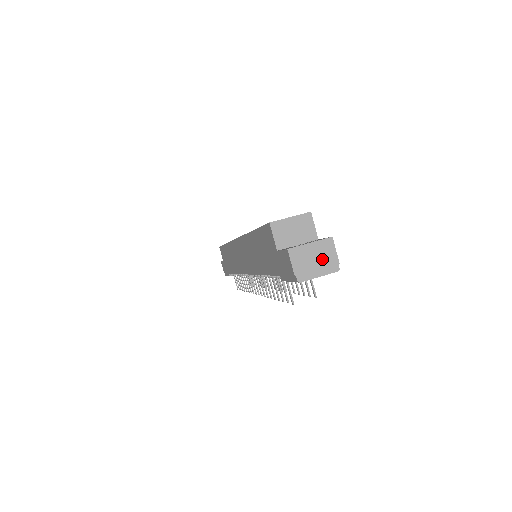
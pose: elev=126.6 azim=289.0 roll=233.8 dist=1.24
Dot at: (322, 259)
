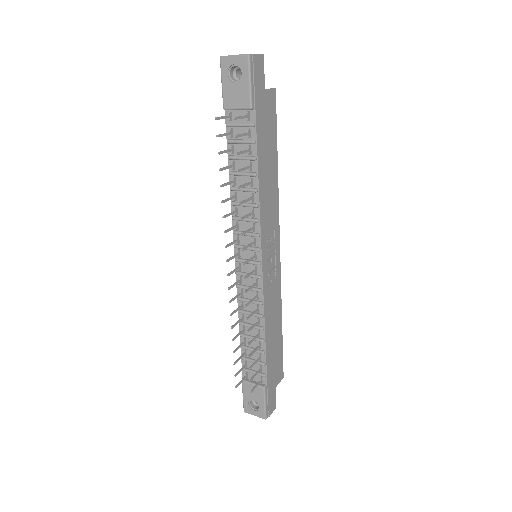
Dot at: occluded
